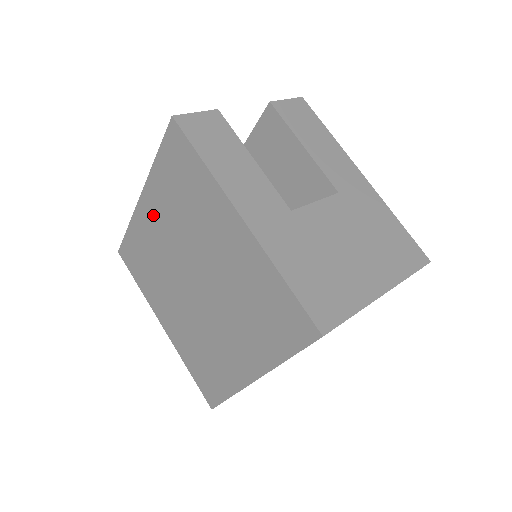
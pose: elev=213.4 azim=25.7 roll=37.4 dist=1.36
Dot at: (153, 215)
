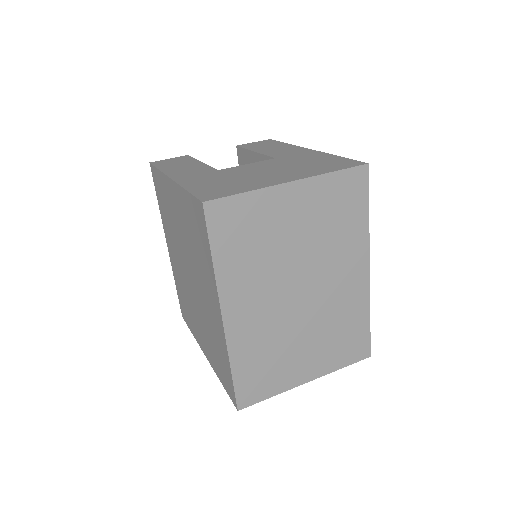
Dot at: (171, 250)
